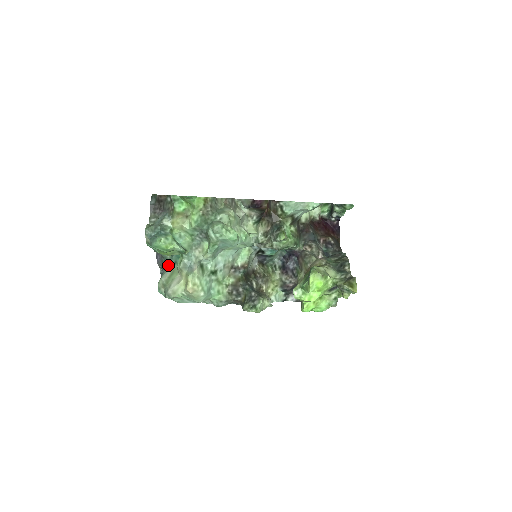
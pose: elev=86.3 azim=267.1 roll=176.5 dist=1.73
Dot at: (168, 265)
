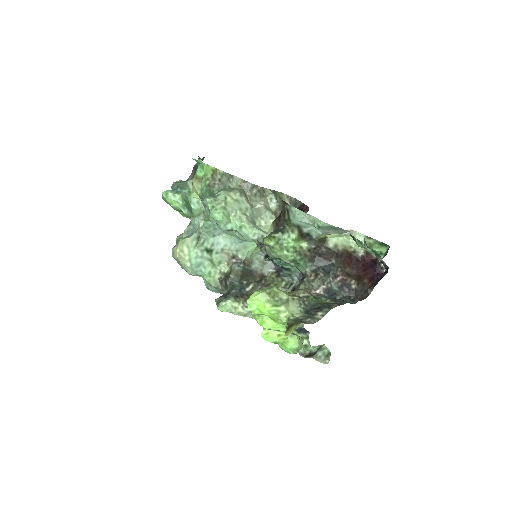
Dot at: occluded
